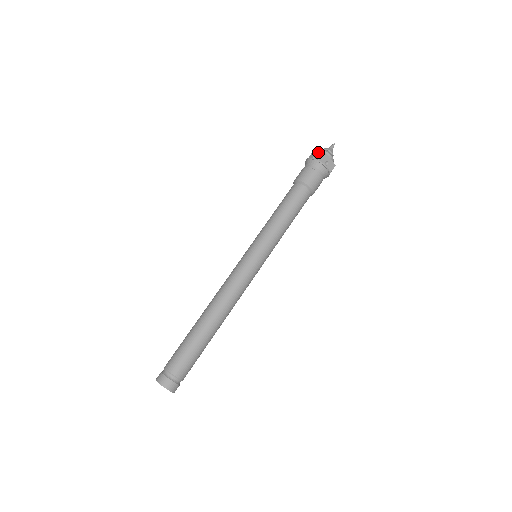
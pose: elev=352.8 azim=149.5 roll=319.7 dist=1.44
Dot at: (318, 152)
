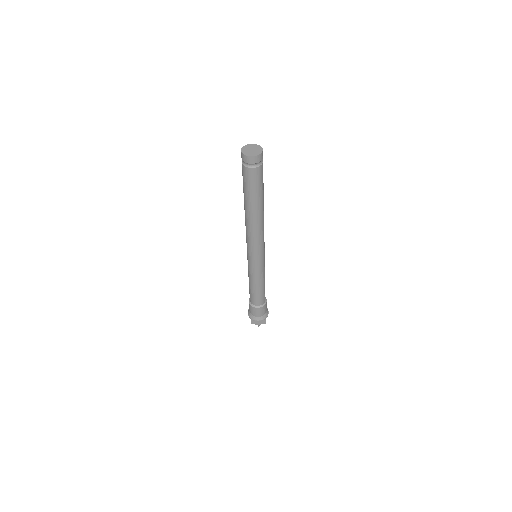
Dot at: occluded
